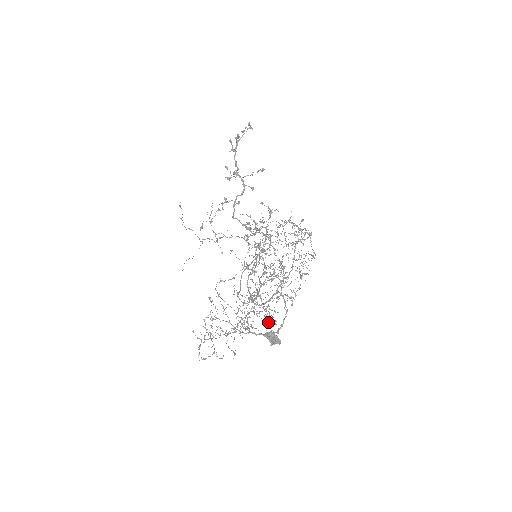
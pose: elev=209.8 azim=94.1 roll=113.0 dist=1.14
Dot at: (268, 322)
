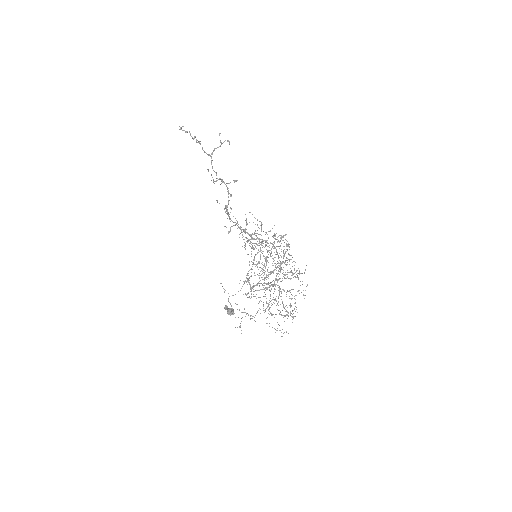
Dot at: occluded
